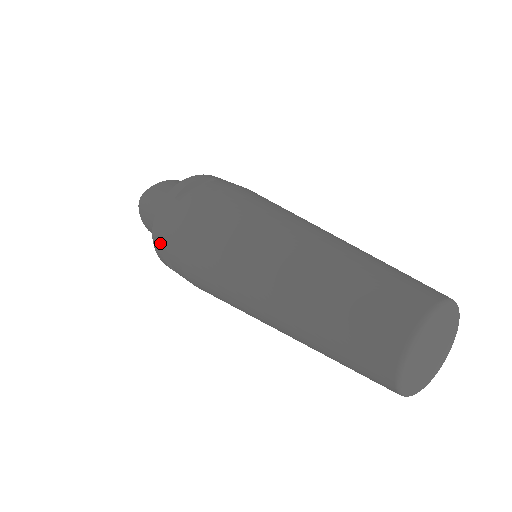
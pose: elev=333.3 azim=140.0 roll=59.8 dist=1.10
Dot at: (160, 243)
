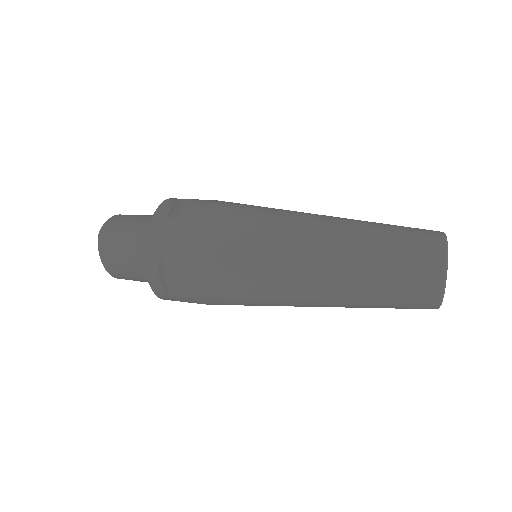
Dot at: (159, 264)
